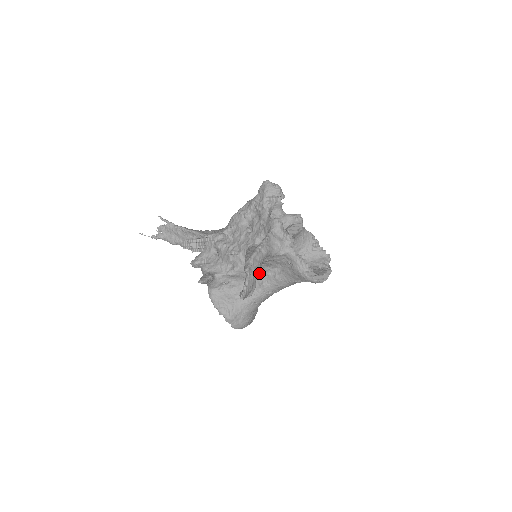
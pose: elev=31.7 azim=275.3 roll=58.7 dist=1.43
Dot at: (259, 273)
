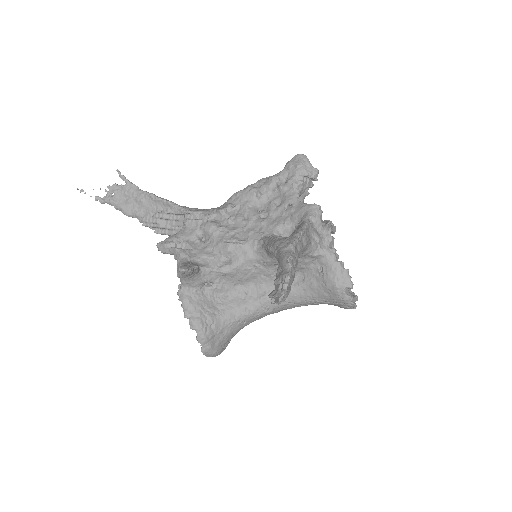
Dot at: (264, 279)
